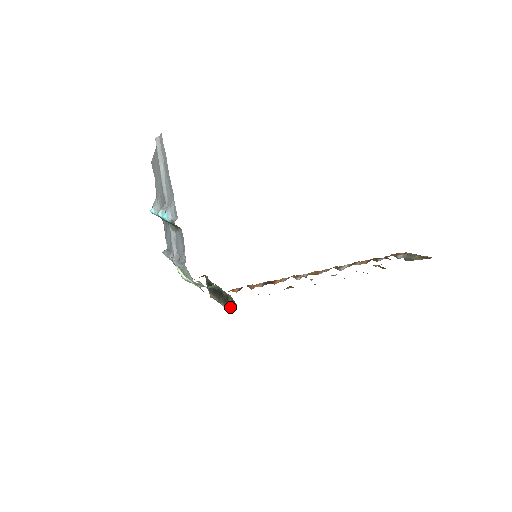
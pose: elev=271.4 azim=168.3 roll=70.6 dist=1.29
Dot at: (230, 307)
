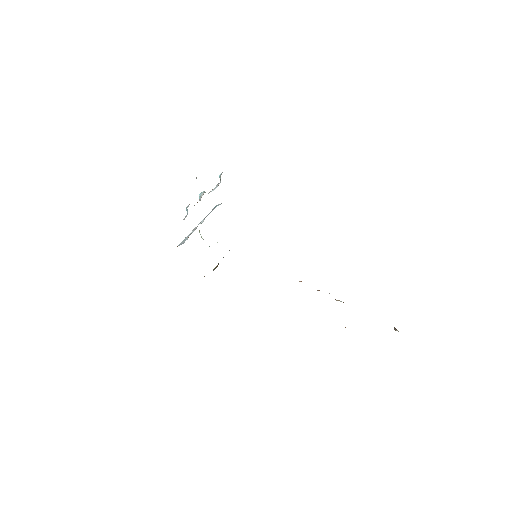
Dot at: occluded
